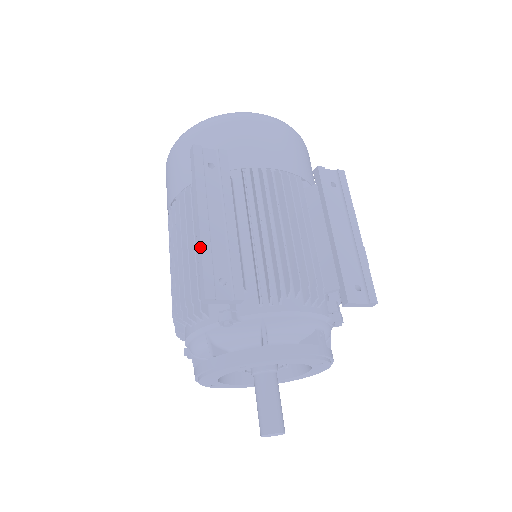
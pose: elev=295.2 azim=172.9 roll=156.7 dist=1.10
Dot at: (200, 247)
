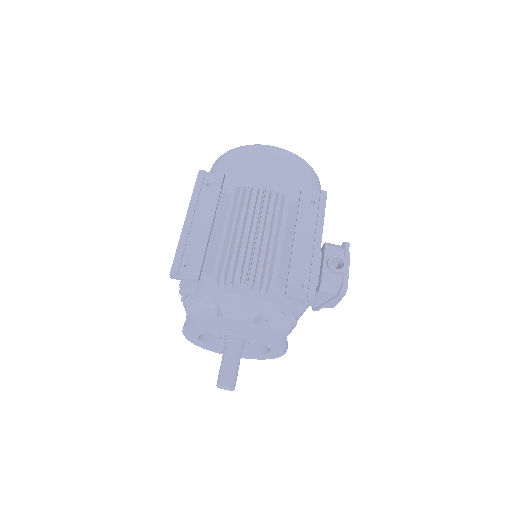
Dot at: (179, 241)
